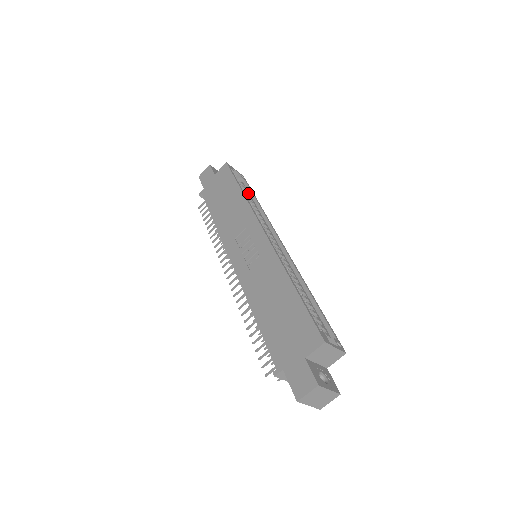
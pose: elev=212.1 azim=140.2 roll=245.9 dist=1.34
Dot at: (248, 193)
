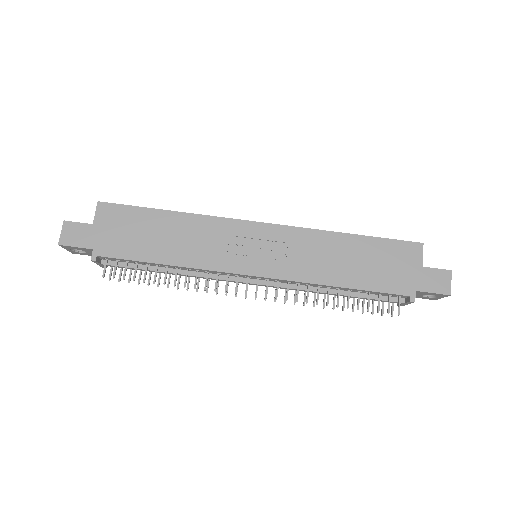
Dot at: occluded
